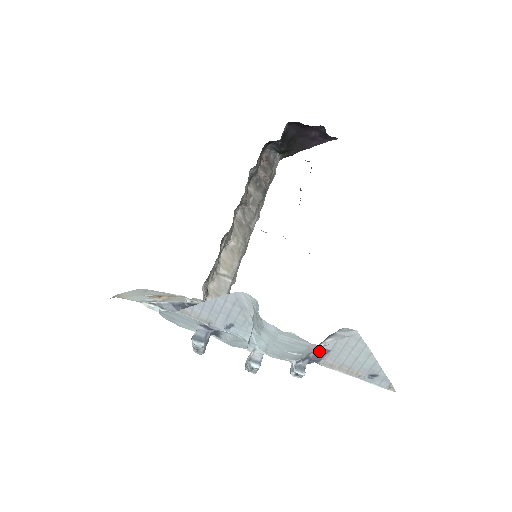
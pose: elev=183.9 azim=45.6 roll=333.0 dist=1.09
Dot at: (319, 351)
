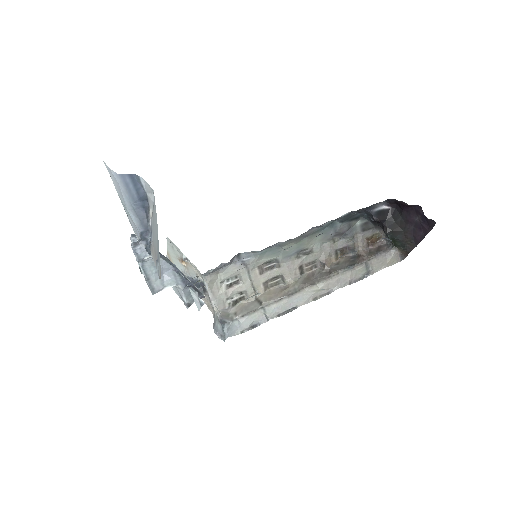
Dot at: (151, 232)
